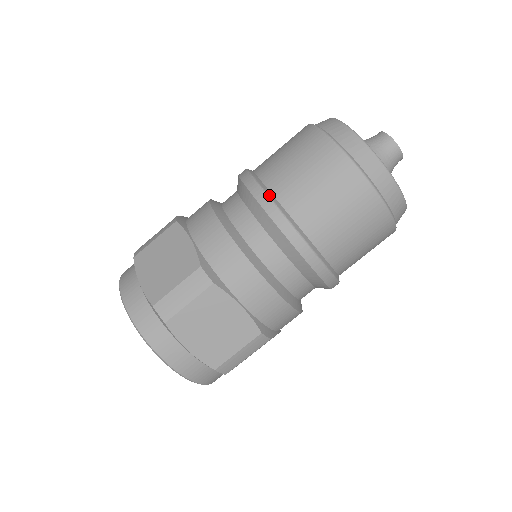
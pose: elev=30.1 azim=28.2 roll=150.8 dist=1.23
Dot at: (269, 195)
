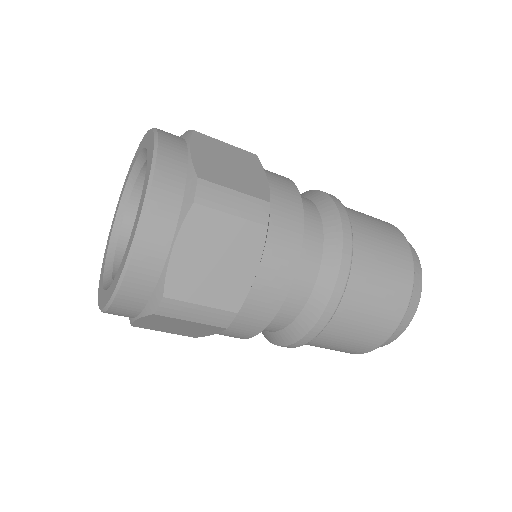
Dot at: (336, 311)
